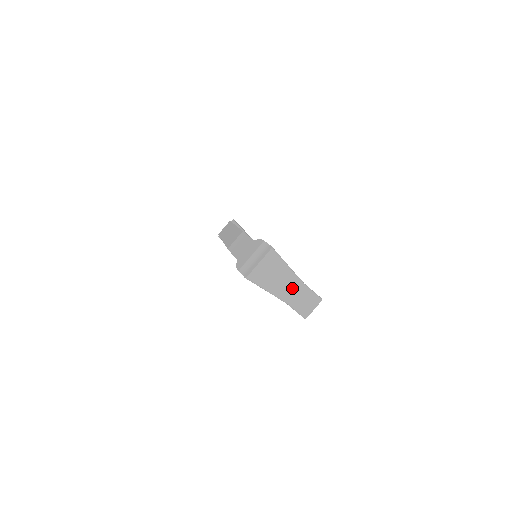
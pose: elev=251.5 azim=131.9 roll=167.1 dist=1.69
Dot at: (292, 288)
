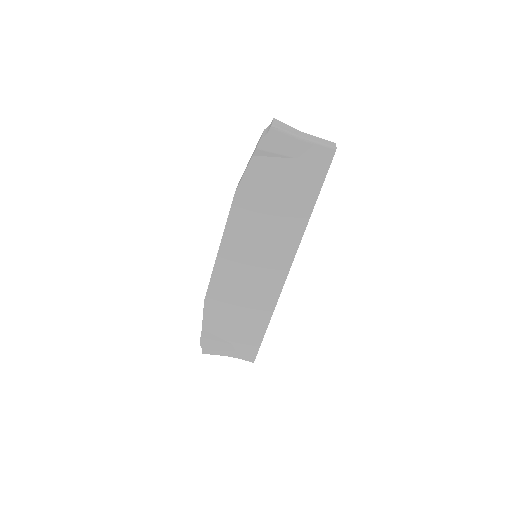
Dot at: (308, 136)
